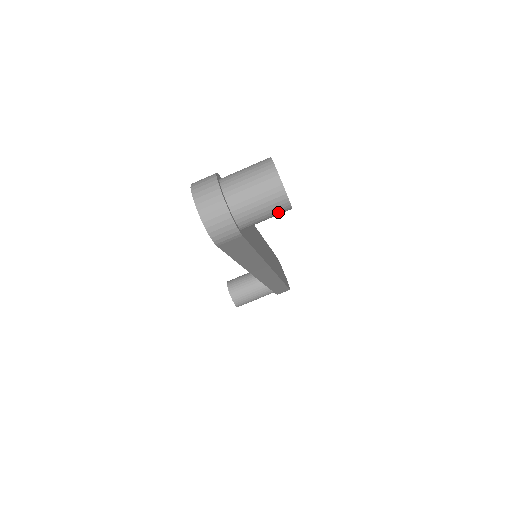
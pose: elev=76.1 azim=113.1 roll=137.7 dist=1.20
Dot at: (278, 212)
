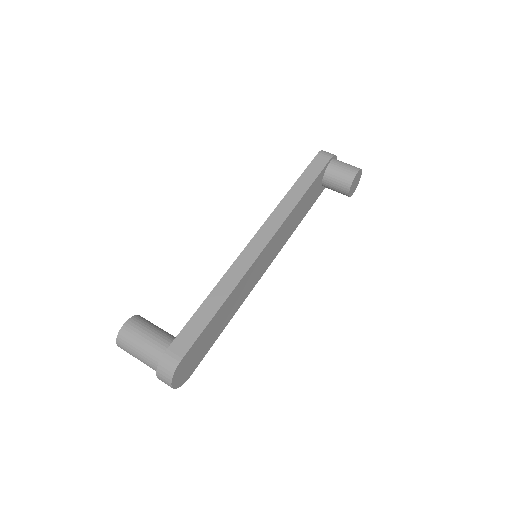
Dot at: (351, 169)
